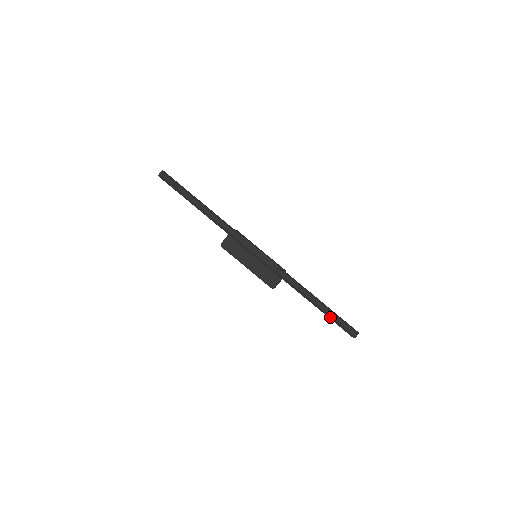
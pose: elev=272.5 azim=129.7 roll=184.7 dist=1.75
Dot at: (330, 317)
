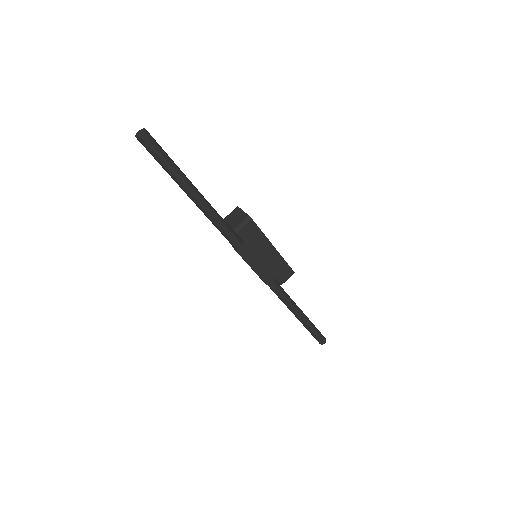
Dot at: occluded
